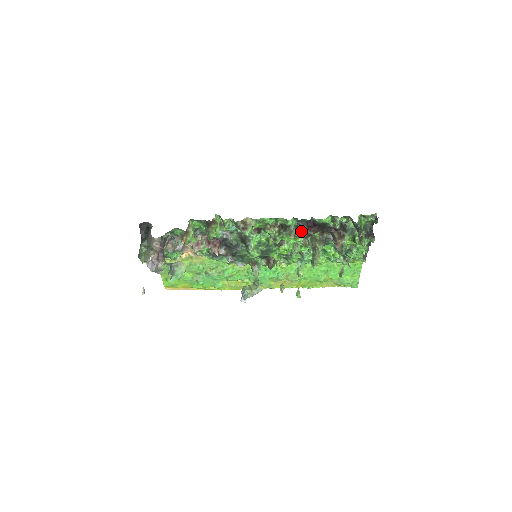
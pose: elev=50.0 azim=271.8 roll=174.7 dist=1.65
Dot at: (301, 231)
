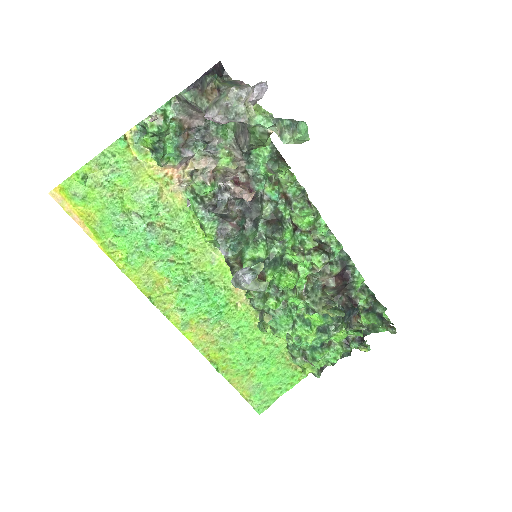
Dot at: (327, 273)
